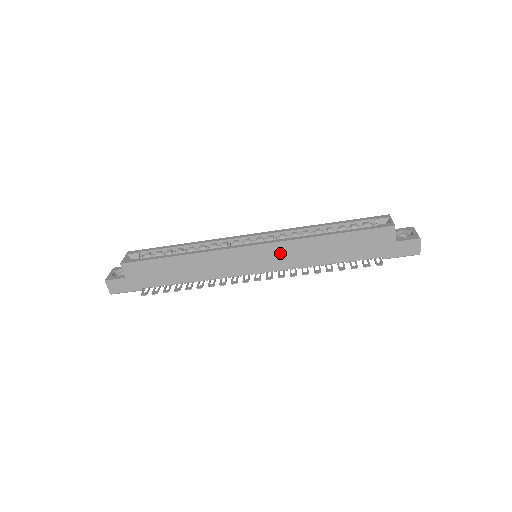
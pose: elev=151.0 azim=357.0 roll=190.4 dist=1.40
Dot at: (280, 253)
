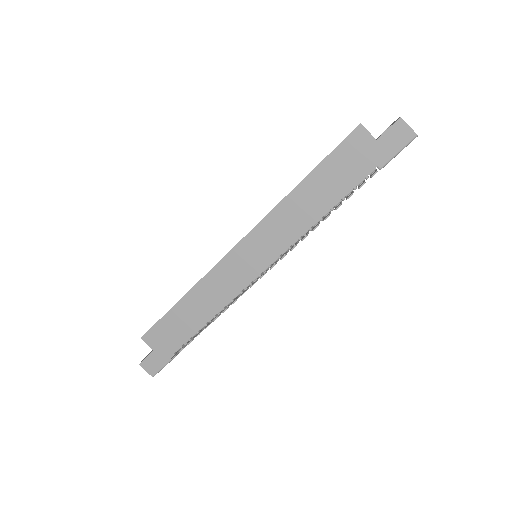
Dot at: (269, 234)
